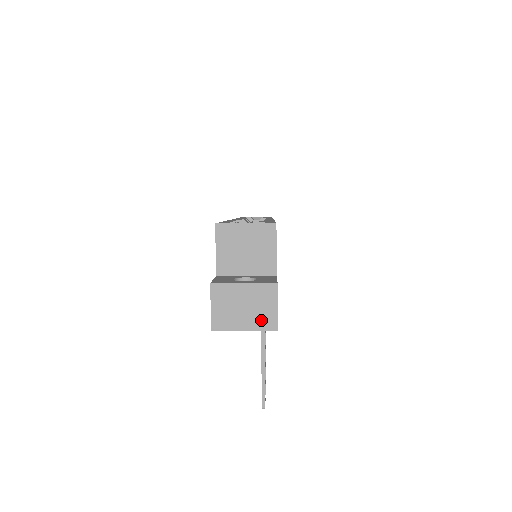
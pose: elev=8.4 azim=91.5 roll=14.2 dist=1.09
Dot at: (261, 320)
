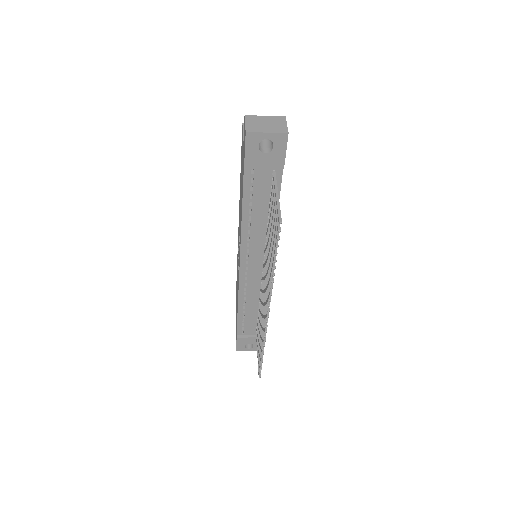
Dot at: (277, 129)
